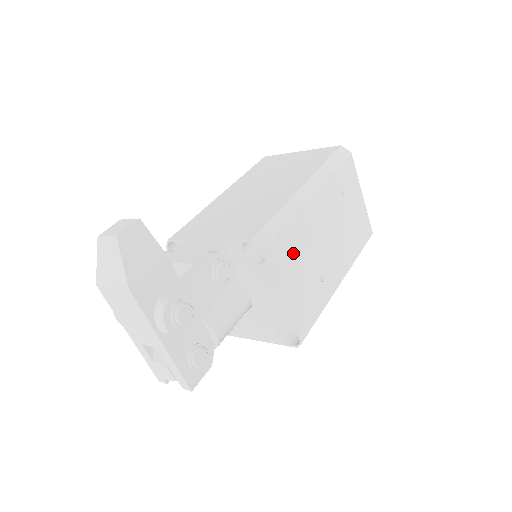
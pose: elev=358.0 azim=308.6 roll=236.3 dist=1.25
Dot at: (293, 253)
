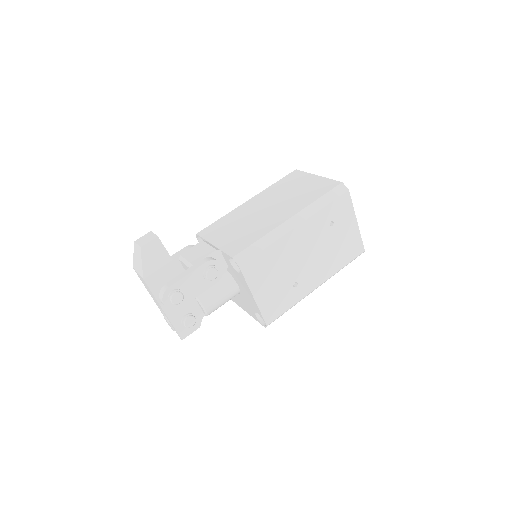
Dot at: (267, 268)
